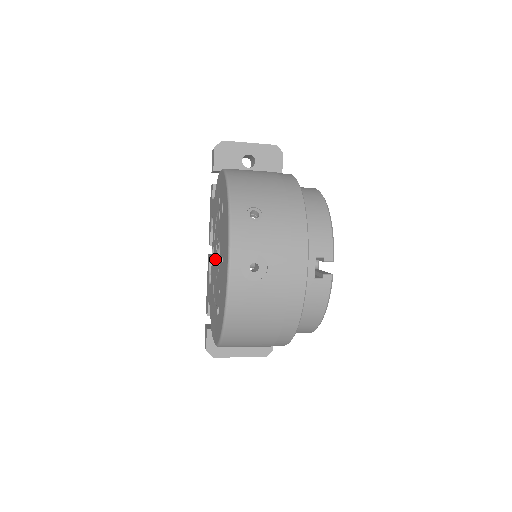
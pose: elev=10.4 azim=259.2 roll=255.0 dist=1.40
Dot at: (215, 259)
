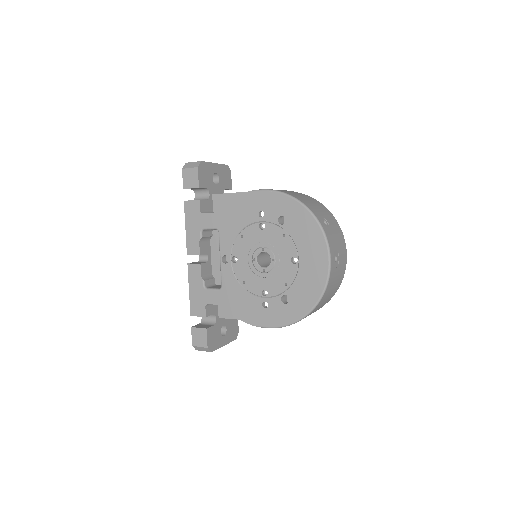
Dot at: (247, 263)
